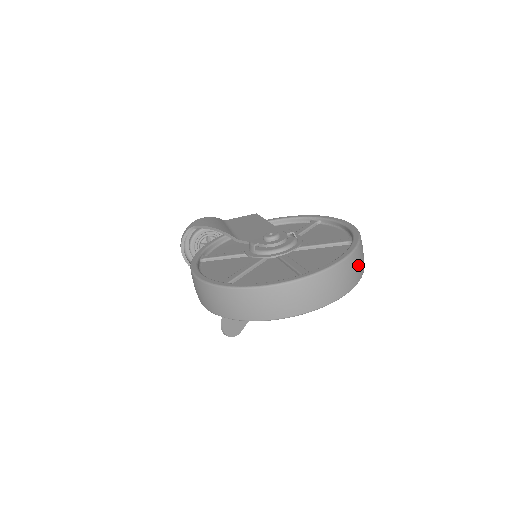
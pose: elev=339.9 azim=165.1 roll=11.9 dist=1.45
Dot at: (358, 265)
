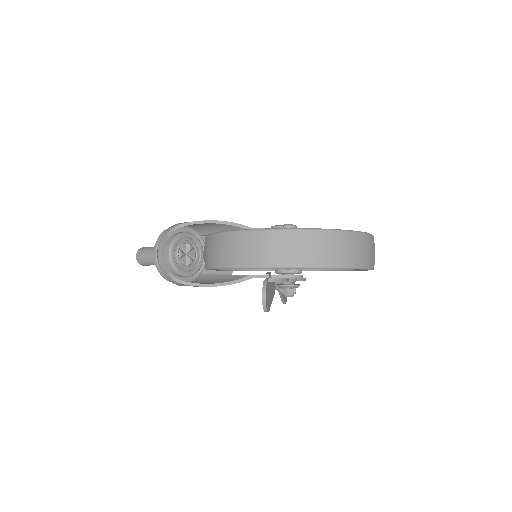
Dot at: occluded
